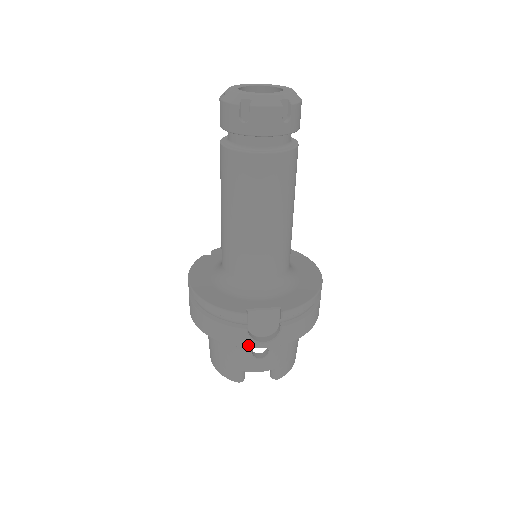
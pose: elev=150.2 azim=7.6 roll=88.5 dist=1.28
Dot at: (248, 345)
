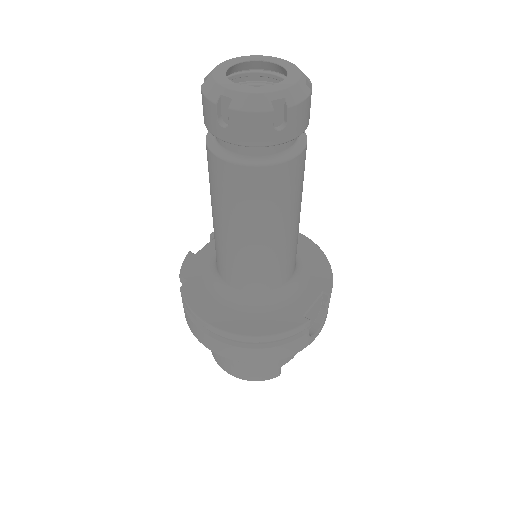
Dot at: (308, 344)
